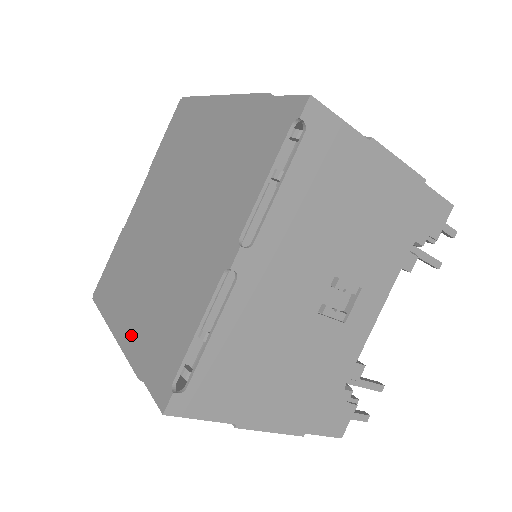
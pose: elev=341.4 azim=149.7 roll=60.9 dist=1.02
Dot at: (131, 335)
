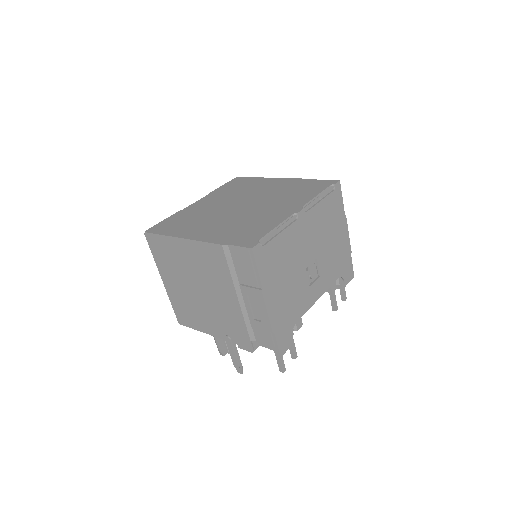
Dot at: (207, 235)
